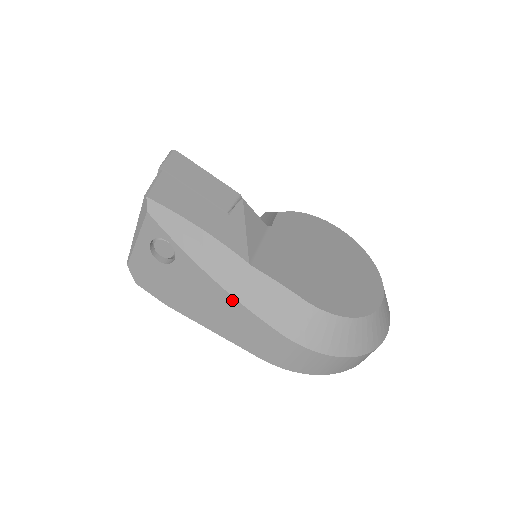
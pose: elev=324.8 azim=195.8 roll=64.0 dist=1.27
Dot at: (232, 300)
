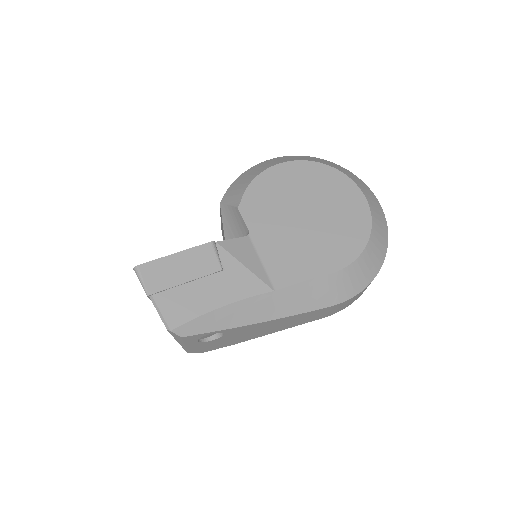
Dot at: (284, 319)
